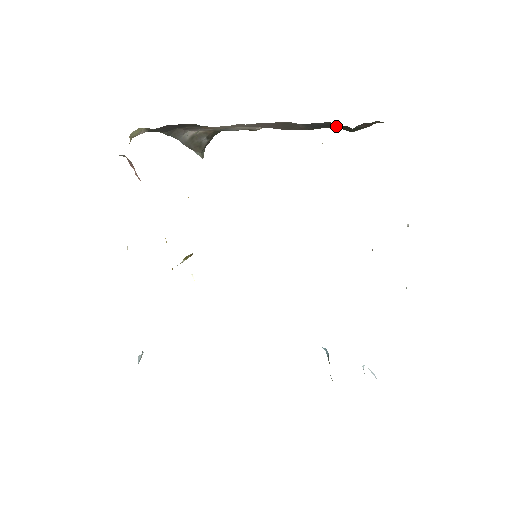
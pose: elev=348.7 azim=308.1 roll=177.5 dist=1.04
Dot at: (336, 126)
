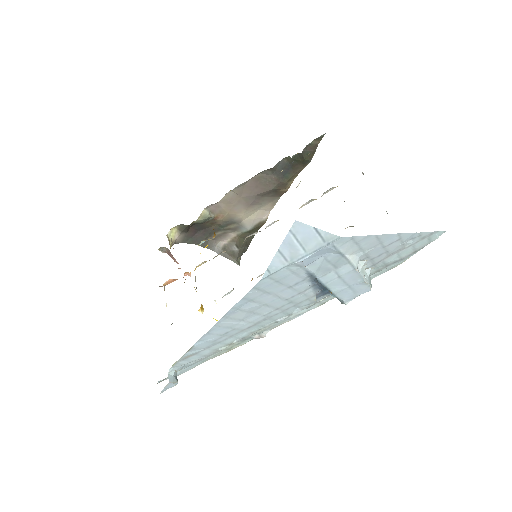
Dot at: occluded
